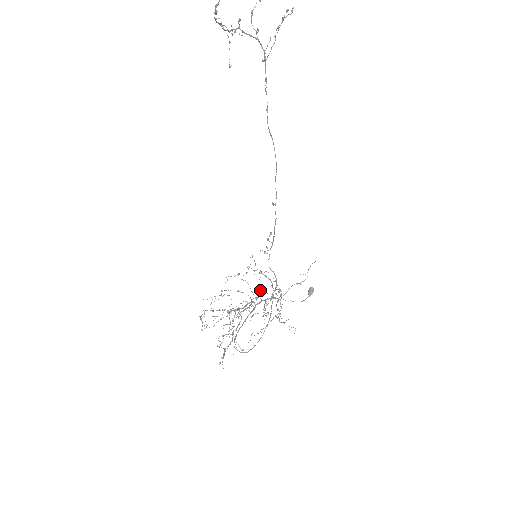
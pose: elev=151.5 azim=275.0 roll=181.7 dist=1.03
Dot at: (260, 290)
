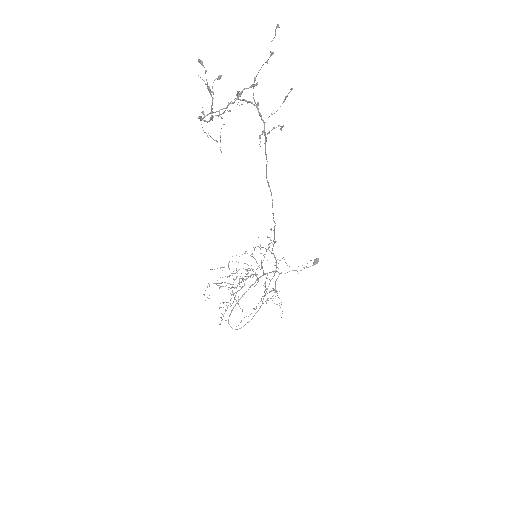
Dot at: occluded
